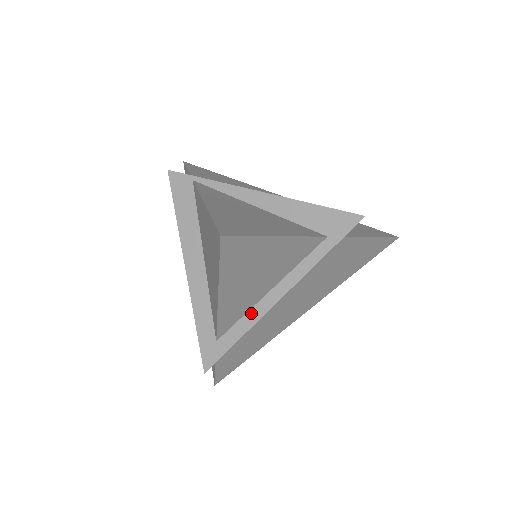
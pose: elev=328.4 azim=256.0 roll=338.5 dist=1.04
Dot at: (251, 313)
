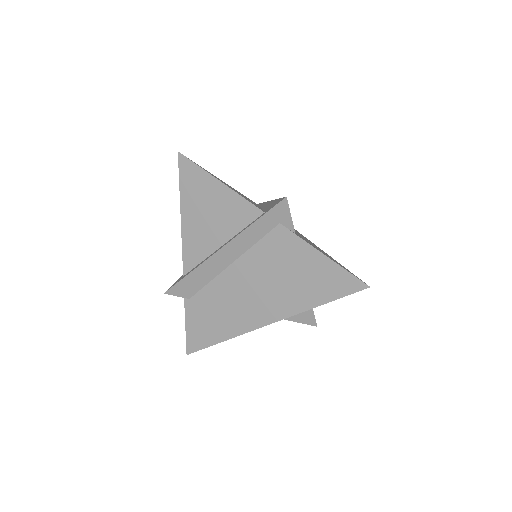
Dot at: (205, 259)
